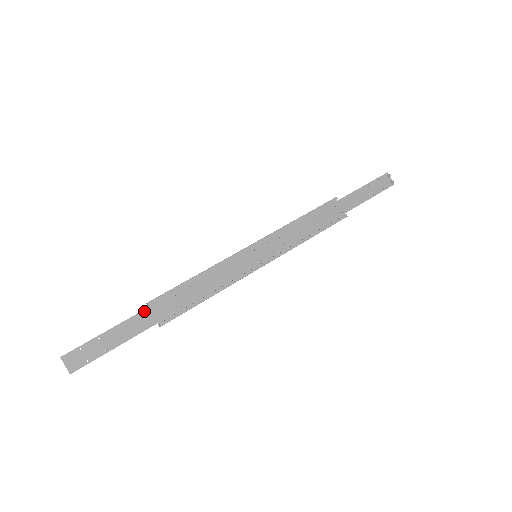
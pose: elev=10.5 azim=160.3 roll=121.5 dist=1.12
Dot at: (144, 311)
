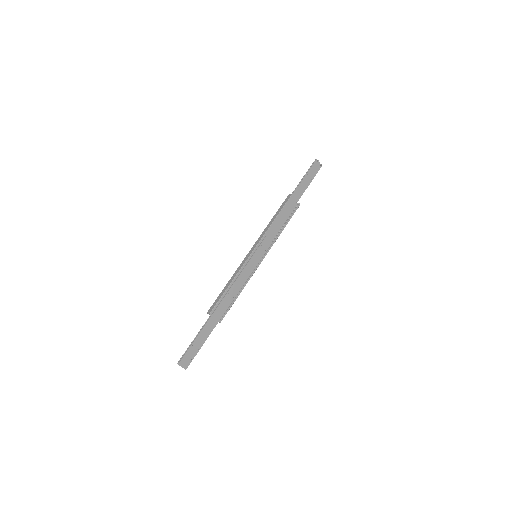
Dot at: (209, 319)
